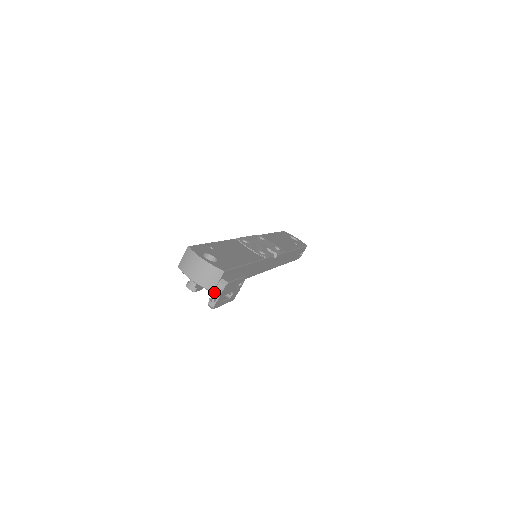
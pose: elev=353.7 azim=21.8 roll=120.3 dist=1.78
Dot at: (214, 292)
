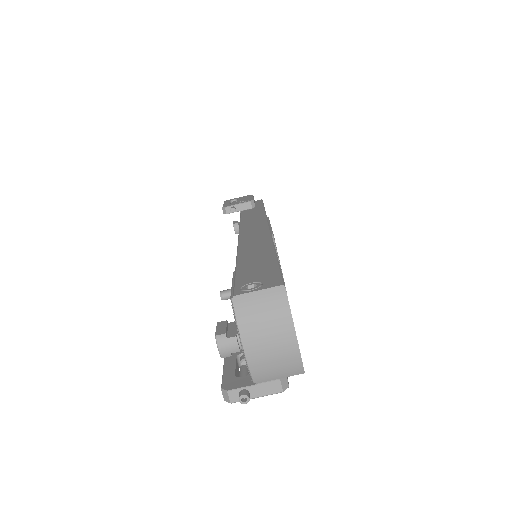
Dot at: (256, 386)
